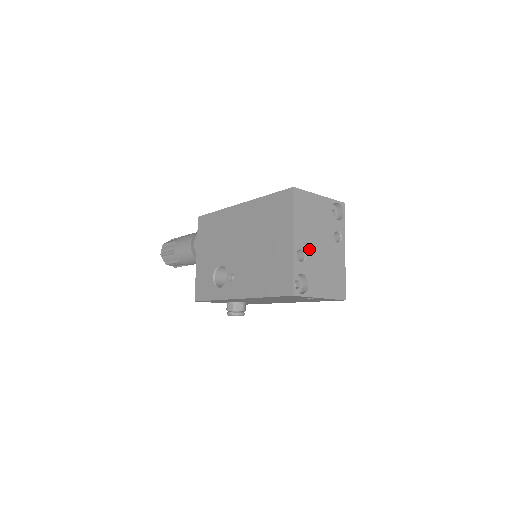
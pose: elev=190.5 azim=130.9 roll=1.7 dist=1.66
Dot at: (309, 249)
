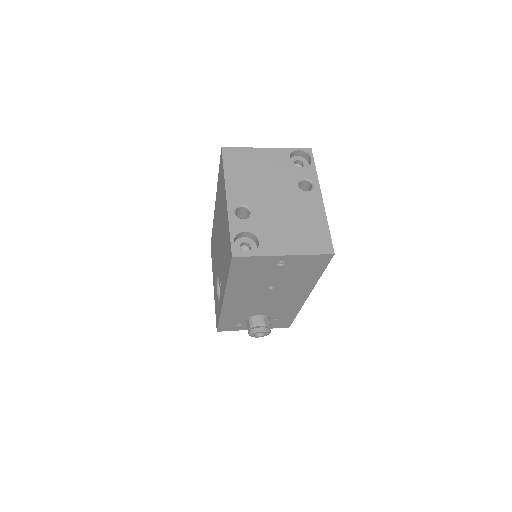
Dot at: (255, 204)
